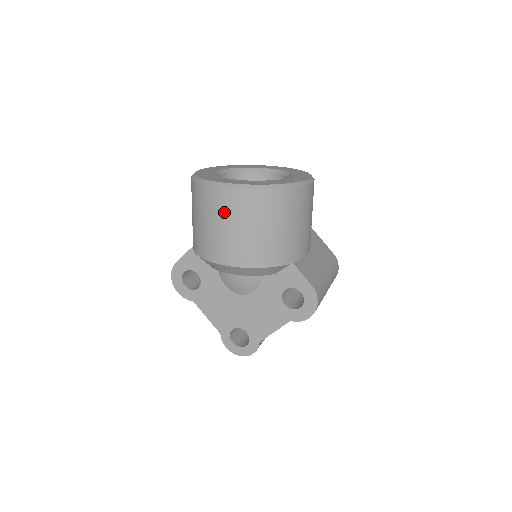
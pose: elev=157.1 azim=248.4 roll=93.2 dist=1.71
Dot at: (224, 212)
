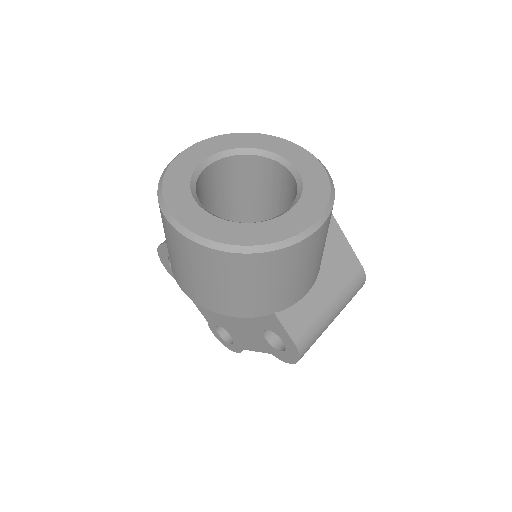
Dot at: (183, 255)
